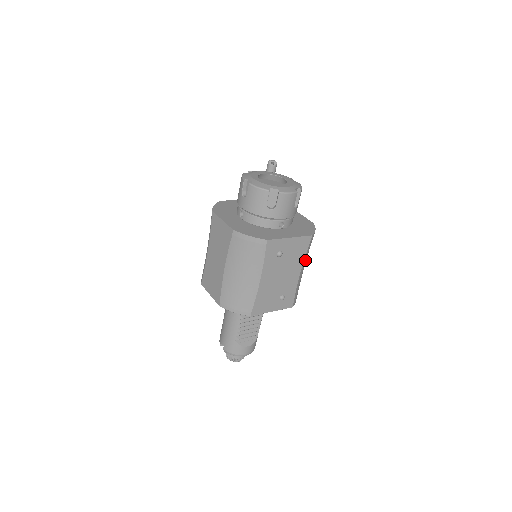
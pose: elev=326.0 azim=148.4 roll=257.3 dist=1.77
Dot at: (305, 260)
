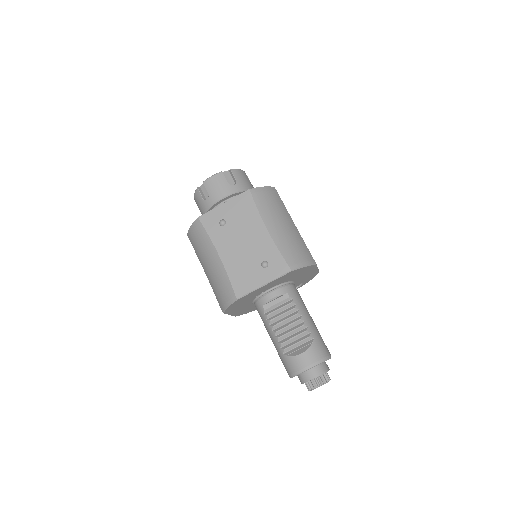
Dot at: (267, 216)
